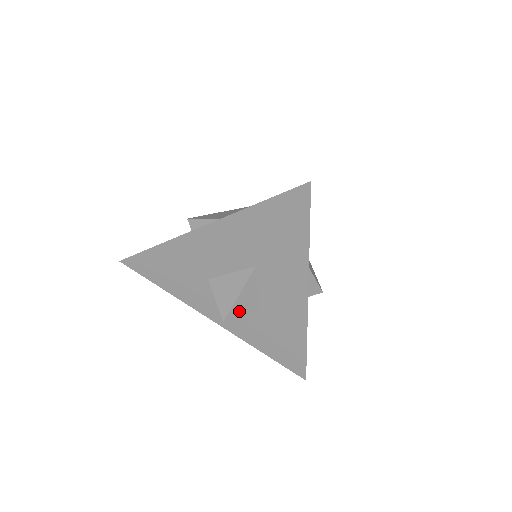
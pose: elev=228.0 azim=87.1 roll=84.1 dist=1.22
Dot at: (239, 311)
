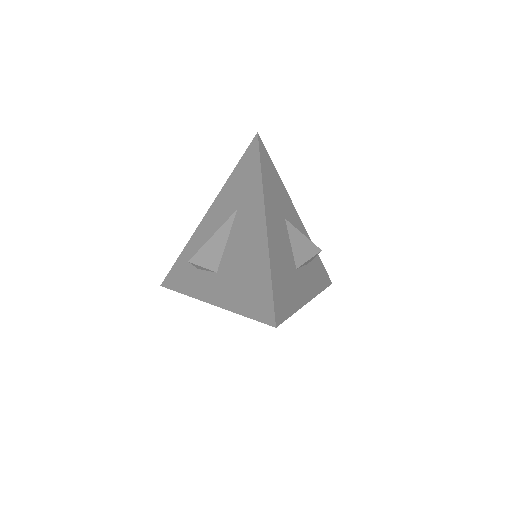
Dot at: occluded
